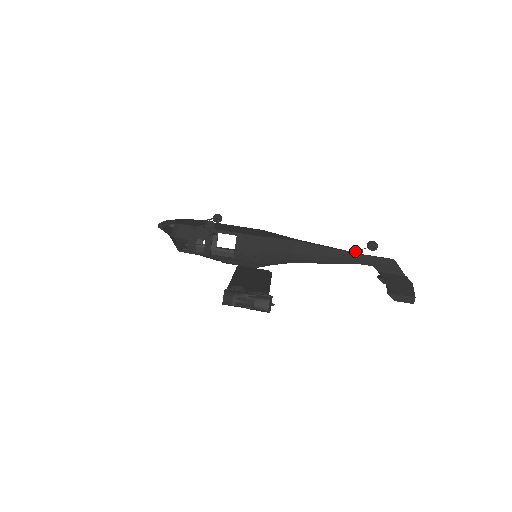
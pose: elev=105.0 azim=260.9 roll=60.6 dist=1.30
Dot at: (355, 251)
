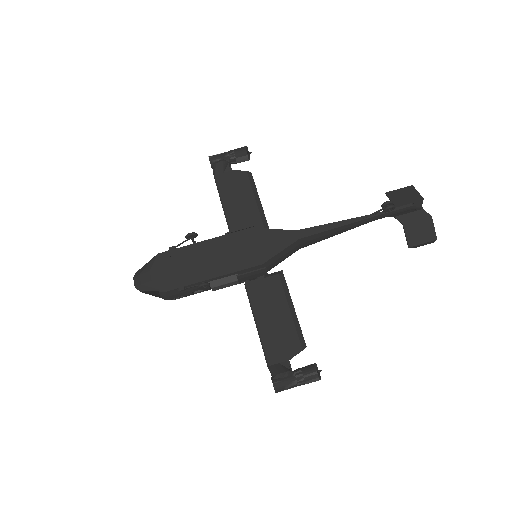
Dot at: (368, 215)
